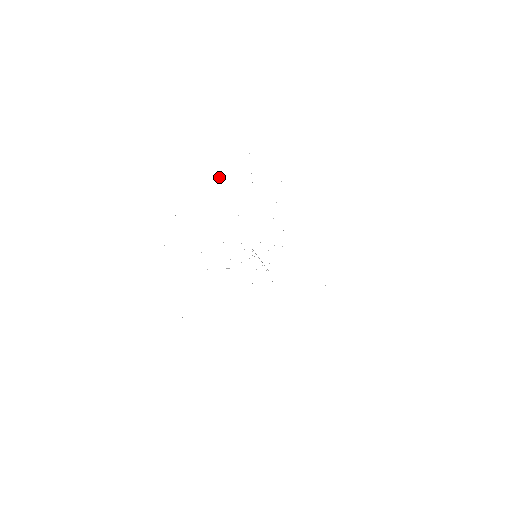
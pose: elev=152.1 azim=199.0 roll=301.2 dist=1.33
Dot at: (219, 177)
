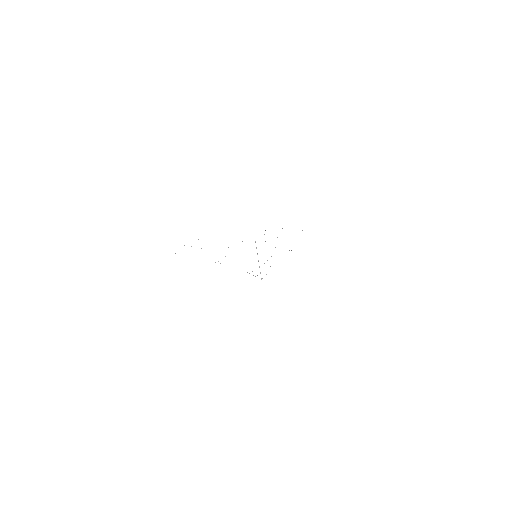
Dot at: occluded
